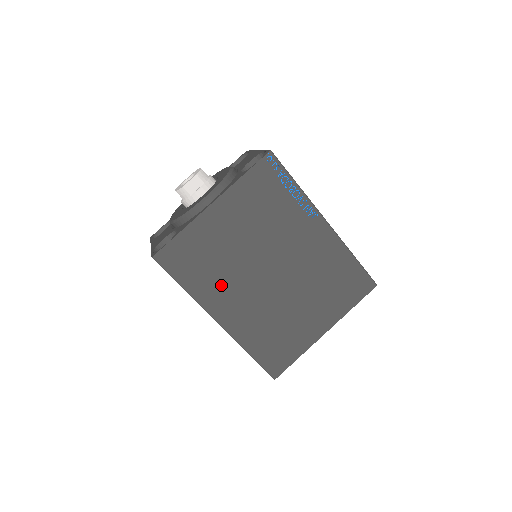
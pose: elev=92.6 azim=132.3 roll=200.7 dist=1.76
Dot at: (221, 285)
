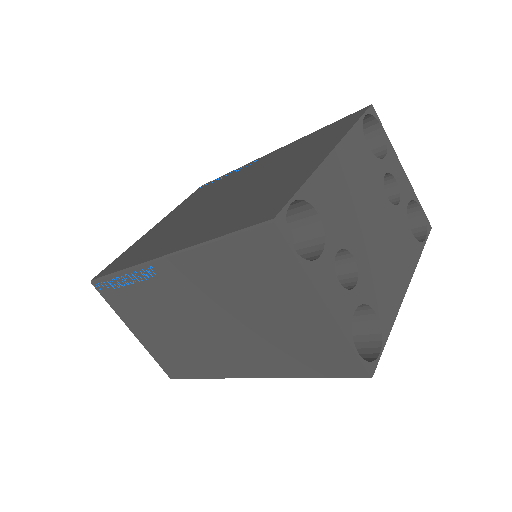
Dot at: (164, 241)
